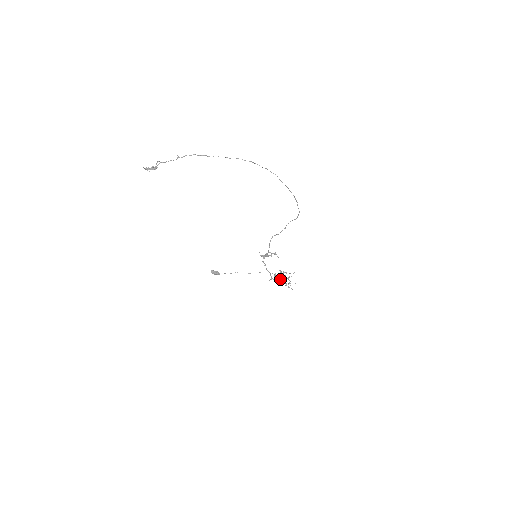
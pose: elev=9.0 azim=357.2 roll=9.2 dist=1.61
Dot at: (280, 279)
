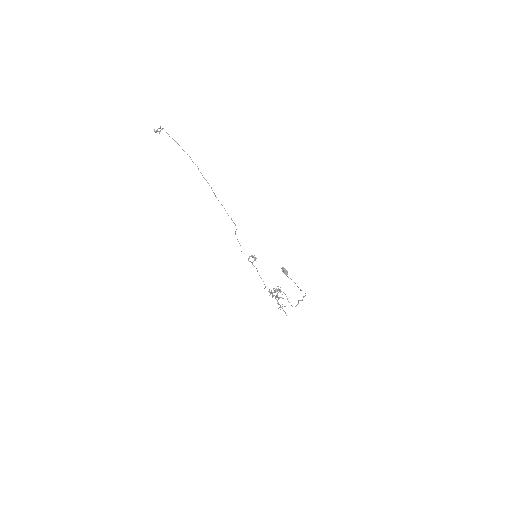
Dot at: occluded
